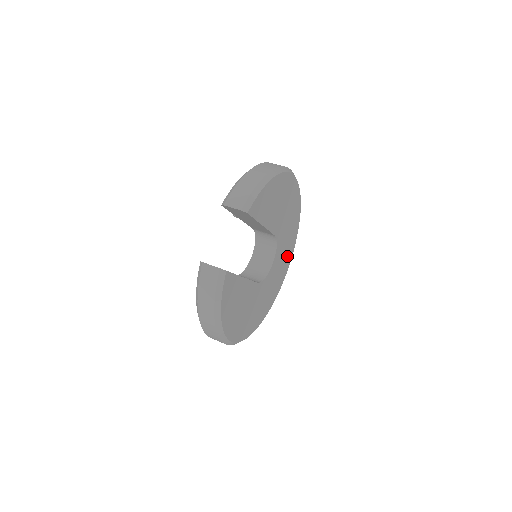
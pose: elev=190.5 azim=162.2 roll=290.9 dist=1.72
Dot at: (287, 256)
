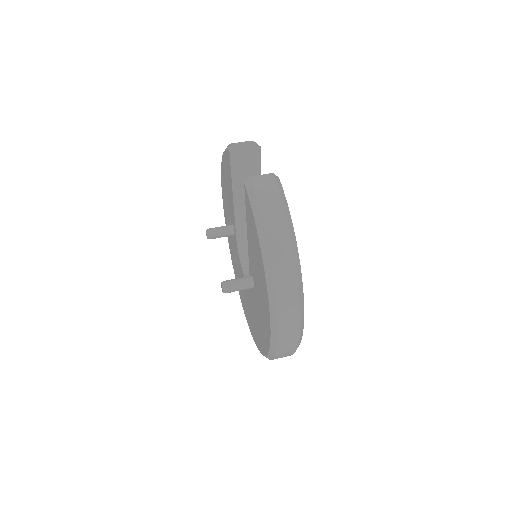
Dot at: occluded
